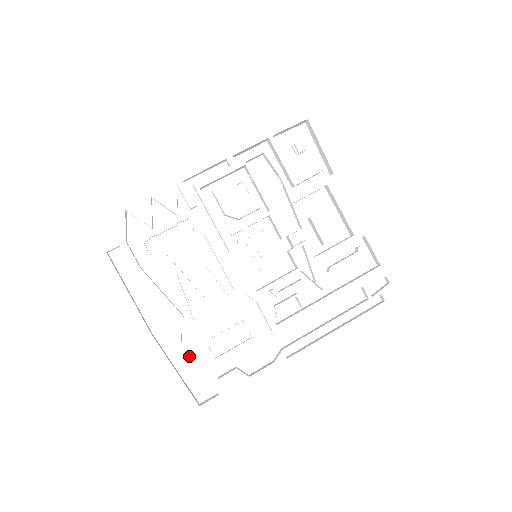
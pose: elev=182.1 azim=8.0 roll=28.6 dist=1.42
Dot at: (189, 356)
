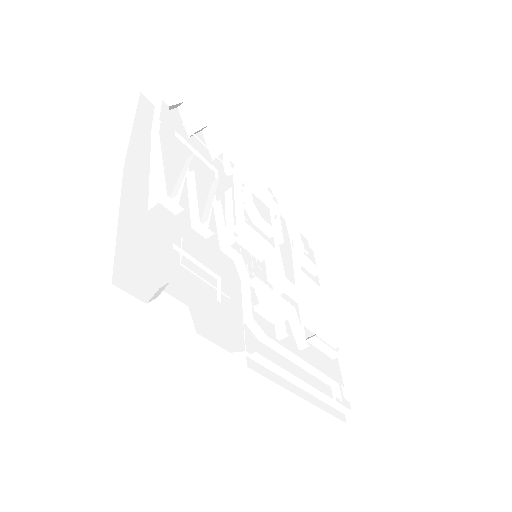
Dot at: (144, 230)
